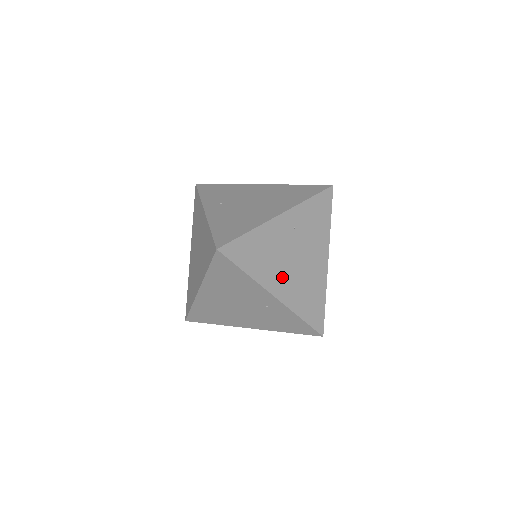
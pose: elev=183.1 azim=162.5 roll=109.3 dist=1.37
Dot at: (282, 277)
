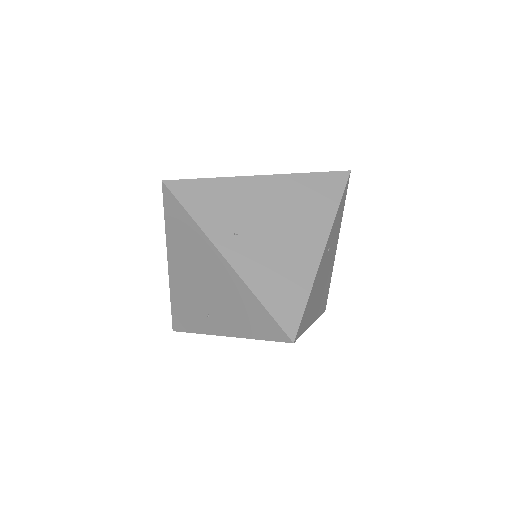
Dot at: (317, 302)
